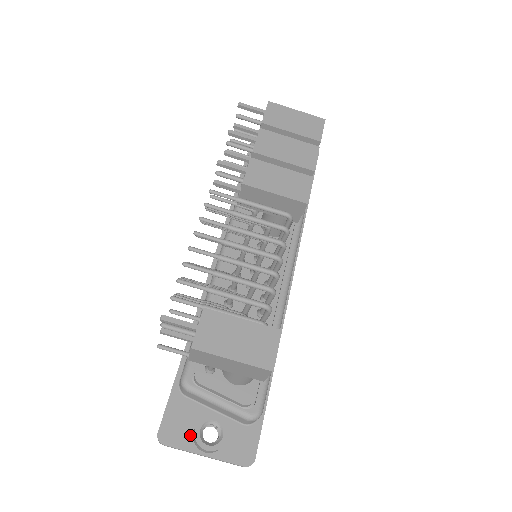
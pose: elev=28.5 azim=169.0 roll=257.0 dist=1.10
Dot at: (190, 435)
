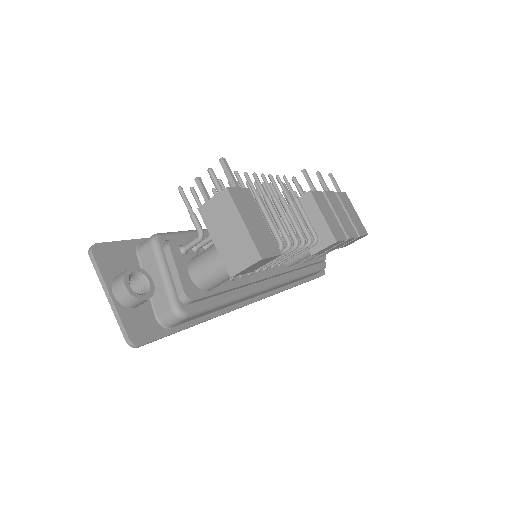
Dot at: (115, 273)
